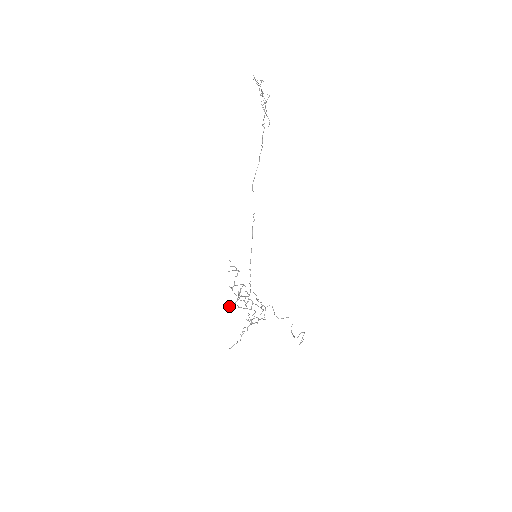
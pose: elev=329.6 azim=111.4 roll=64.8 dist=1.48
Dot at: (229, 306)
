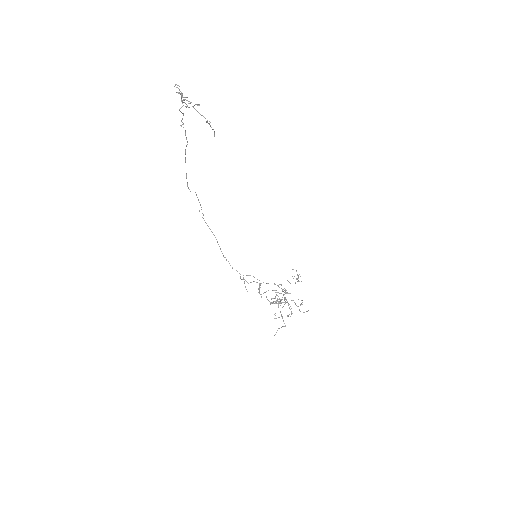
Dot at: occluded
